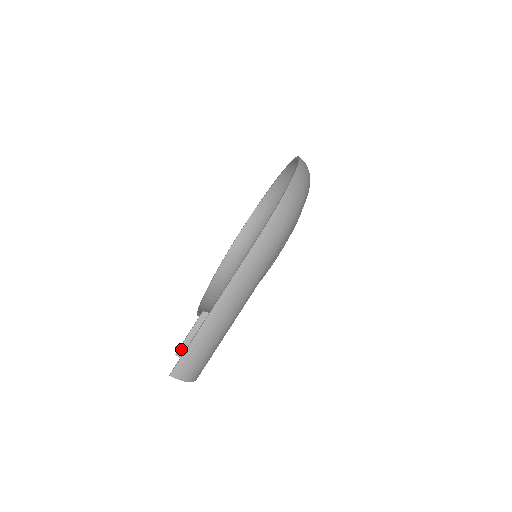
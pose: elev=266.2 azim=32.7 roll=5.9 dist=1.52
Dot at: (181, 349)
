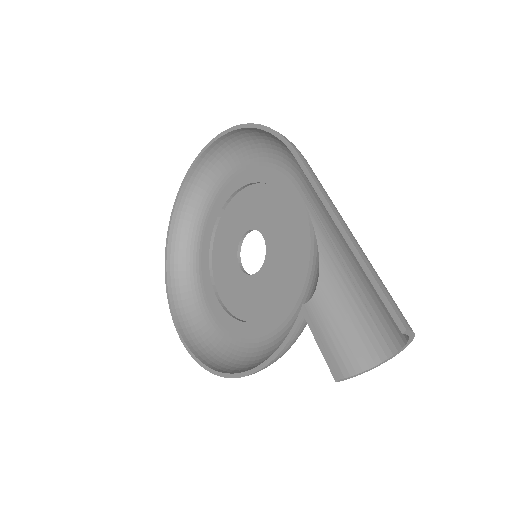
Dot at: (335, 366)
